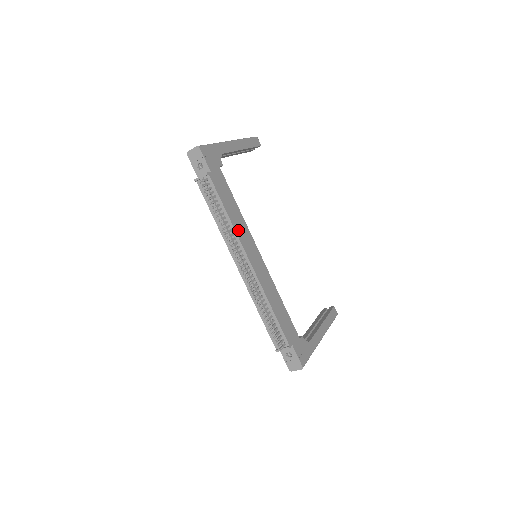
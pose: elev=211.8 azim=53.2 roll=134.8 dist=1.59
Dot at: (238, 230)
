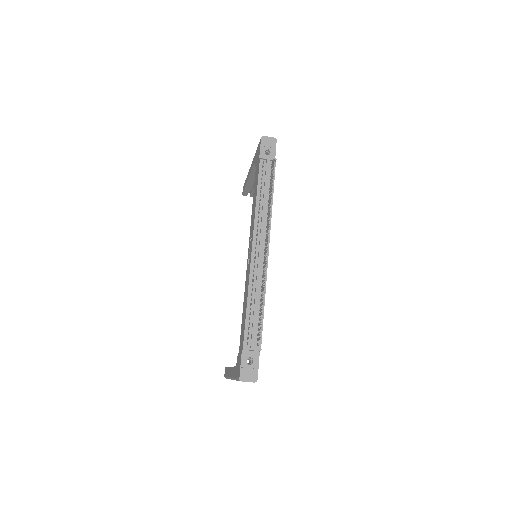
Dot at: occluded
